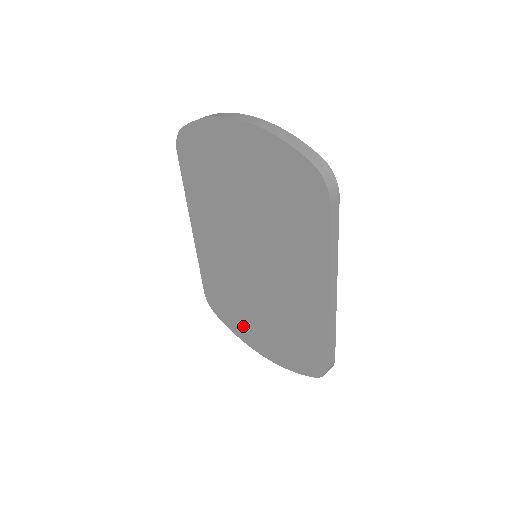
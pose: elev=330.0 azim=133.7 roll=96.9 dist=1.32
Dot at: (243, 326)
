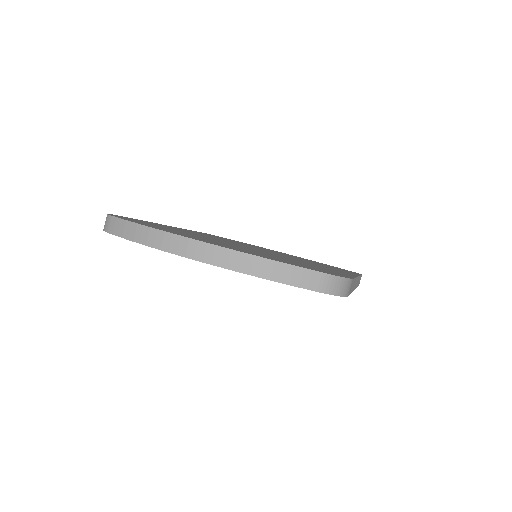
Dot at: occluded
